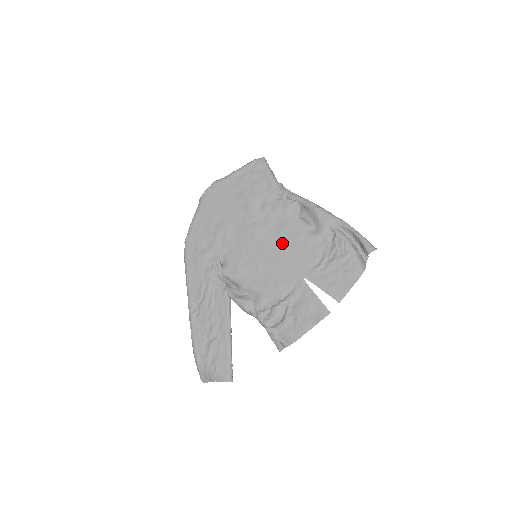
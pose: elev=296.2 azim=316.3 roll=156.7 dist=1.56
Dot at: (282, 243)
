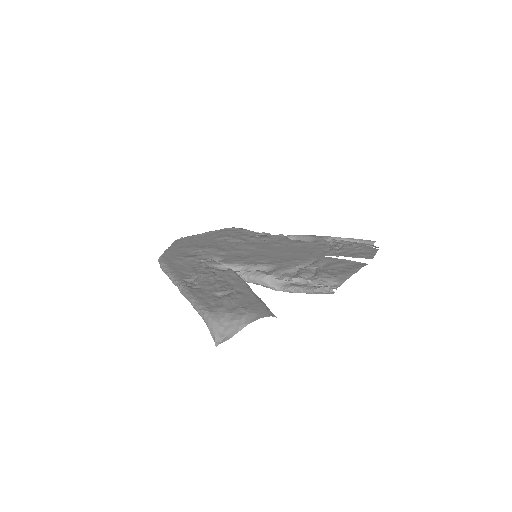
Dot at: (282, 247)
